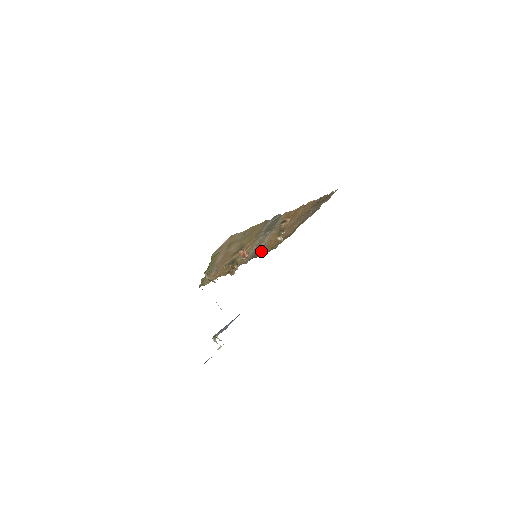
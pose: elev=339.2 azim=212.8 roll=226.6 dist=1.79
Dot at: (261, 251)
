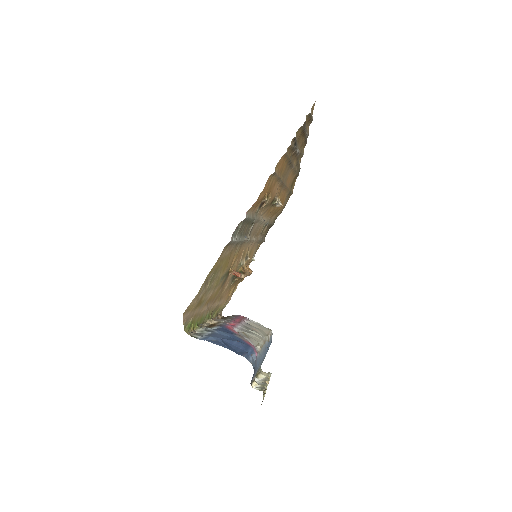
Dot at: (272, 218)
